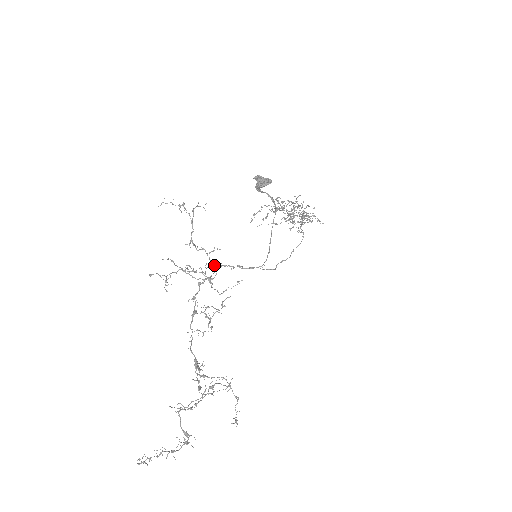
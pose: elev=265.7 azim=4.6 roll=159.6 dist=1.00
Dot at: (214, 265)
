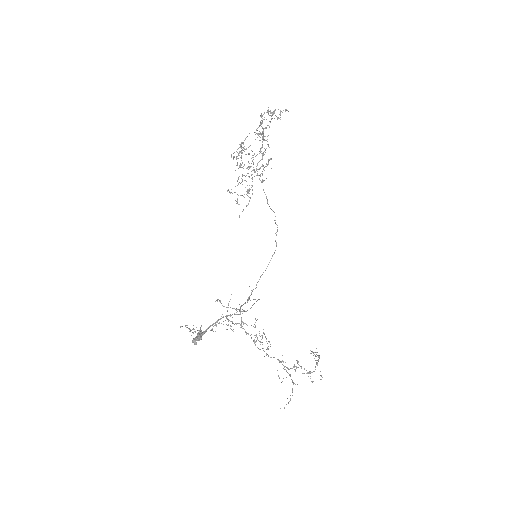
Dot at: occluded
